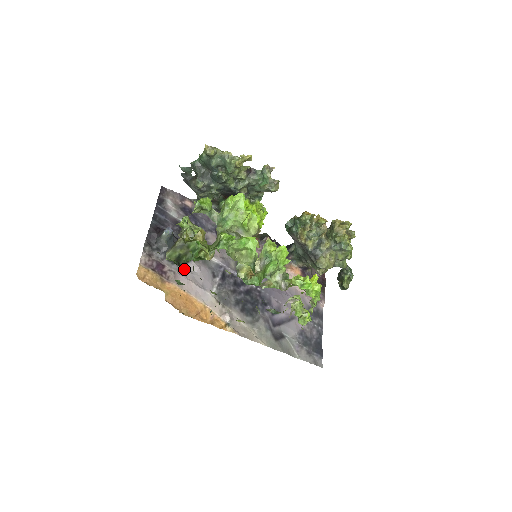
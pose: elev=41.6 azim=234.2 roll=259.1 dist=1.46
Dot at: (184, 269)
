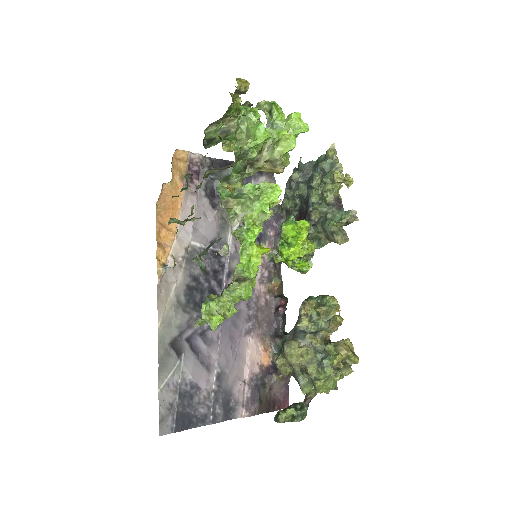
Dot at: (205, 205)
